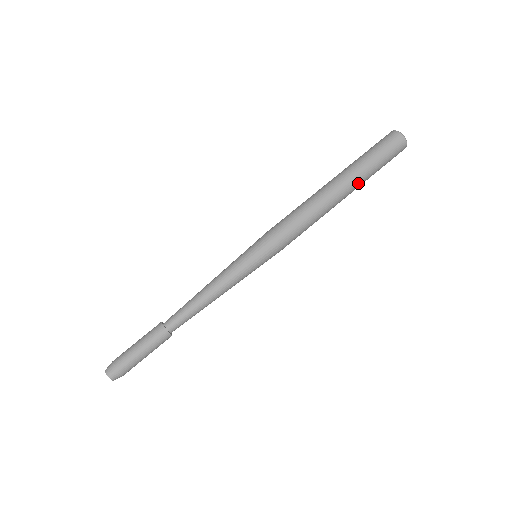
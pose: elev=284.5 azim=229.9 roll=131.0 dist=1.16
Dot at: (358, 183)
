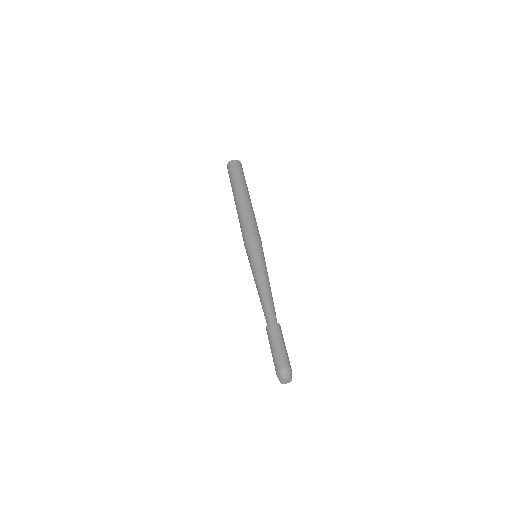
Dot at: occluded
